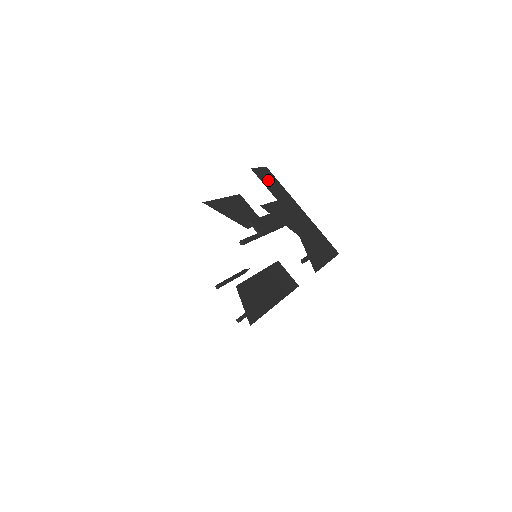
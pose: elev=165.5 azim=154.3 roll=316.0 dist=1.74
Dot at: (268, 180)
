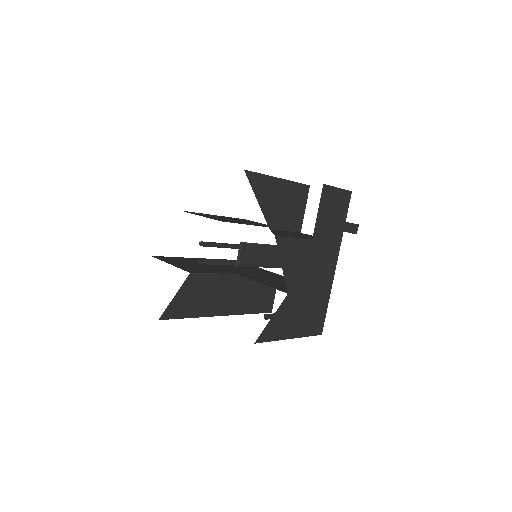
Dot at: (332, 209)
